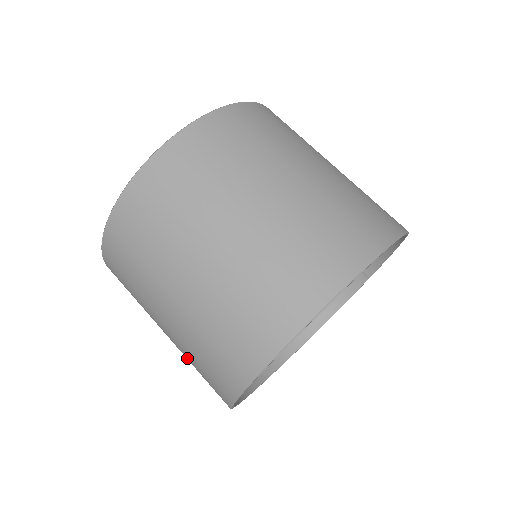
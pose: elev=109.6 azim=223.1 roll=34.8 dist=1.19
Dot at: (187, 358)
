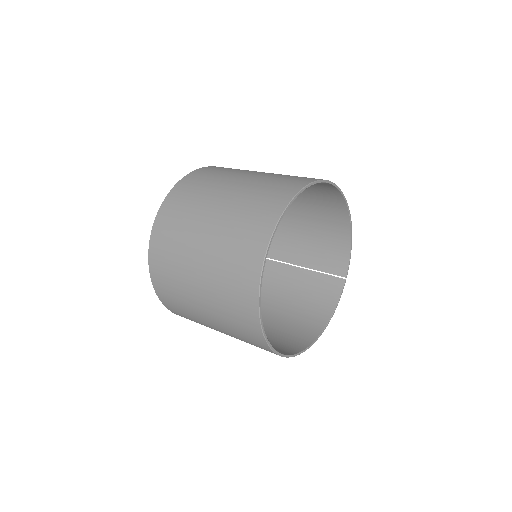
Dot at: (219, 296)
